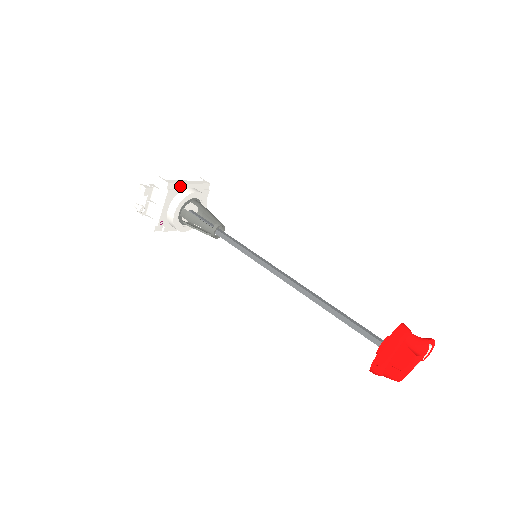
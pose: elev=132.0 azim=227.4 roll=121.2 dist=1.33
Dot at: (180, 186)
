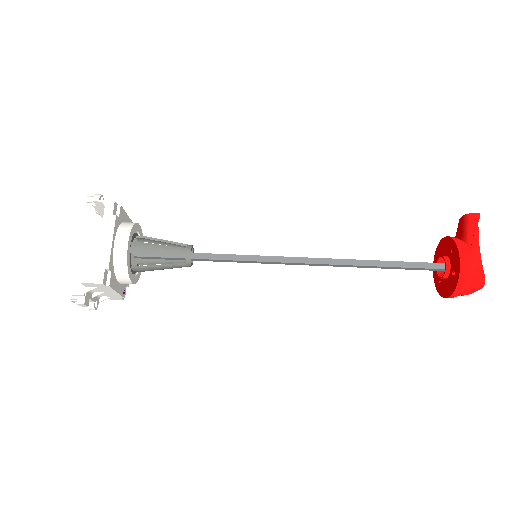
Dot at: (110, 264)
